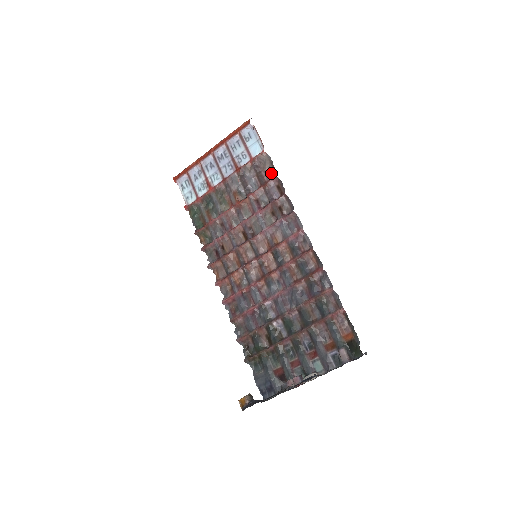
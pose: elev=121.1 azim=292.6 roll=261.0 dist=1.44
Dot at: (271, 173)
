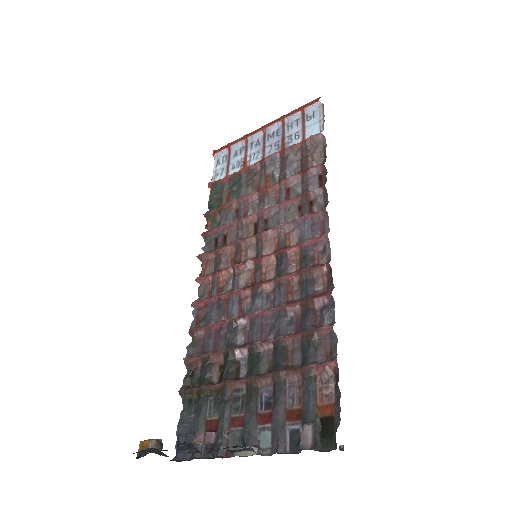
Dot at: (319, 160)
